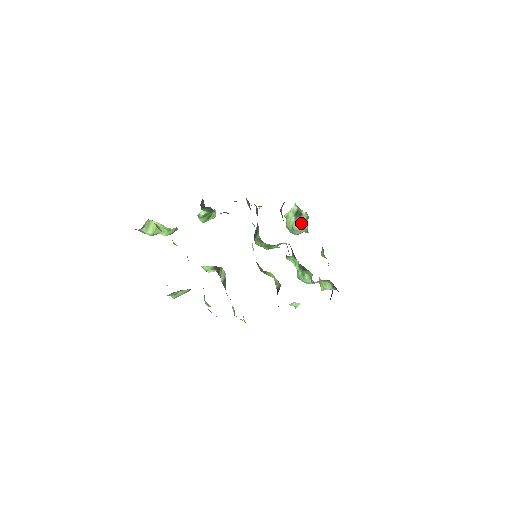
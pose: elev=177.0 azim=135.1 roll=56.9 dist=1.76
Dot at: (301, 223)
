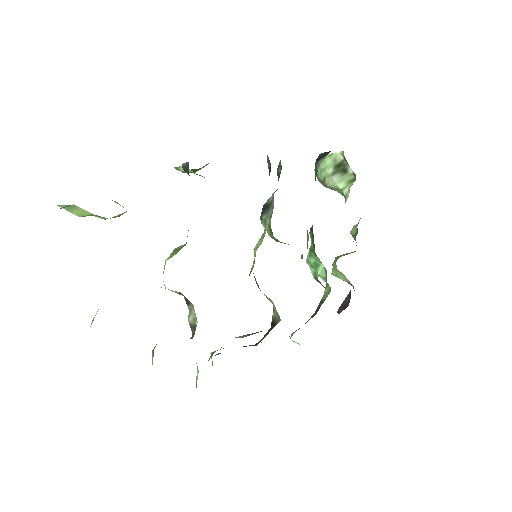
Dot at: (340, 183)
